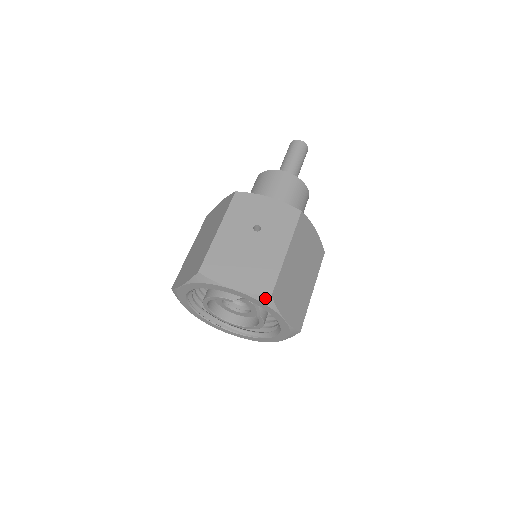
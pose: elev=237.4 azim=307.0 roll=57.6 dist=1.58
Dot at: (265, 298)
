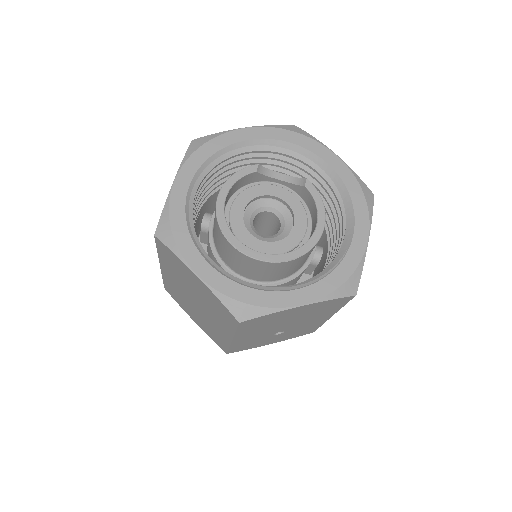
Dot at: (291, 128)
